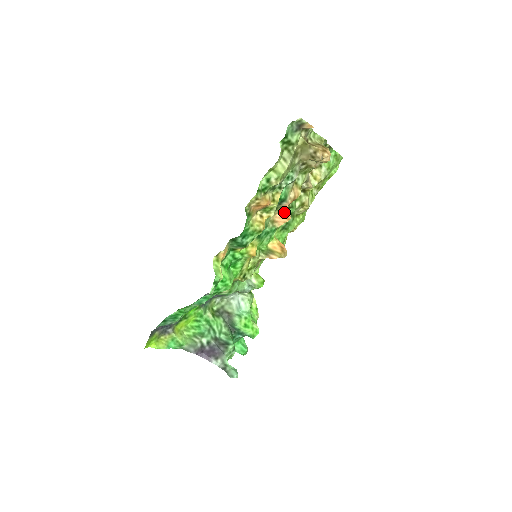
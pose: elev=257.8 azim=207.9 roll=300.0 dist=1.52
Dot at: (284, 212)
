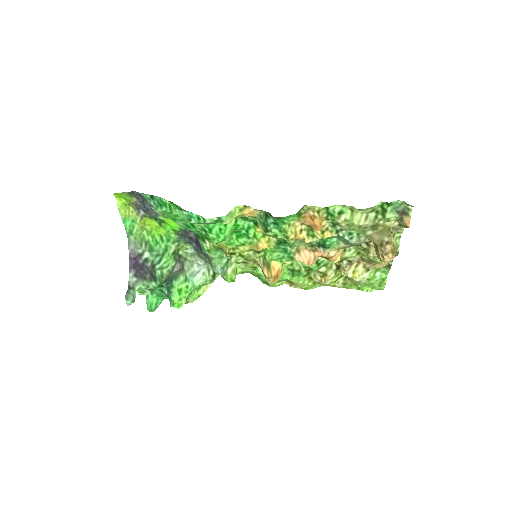
Dot at: (312, 256)
